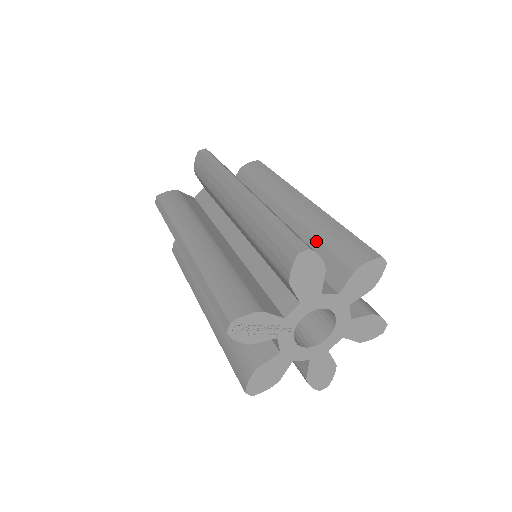
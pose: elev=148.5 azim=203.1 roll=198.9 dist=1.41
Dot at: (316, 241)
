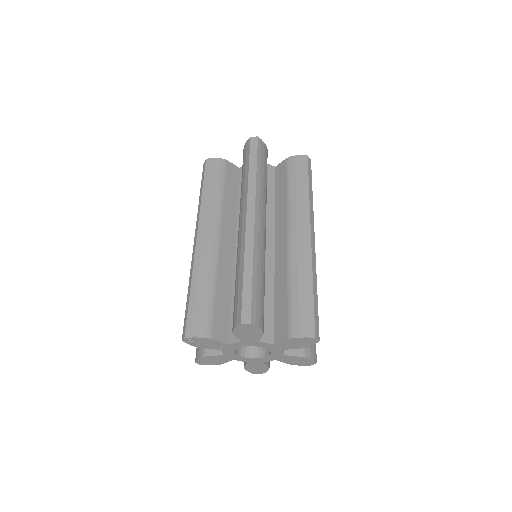
Dot at: (286, 289)
